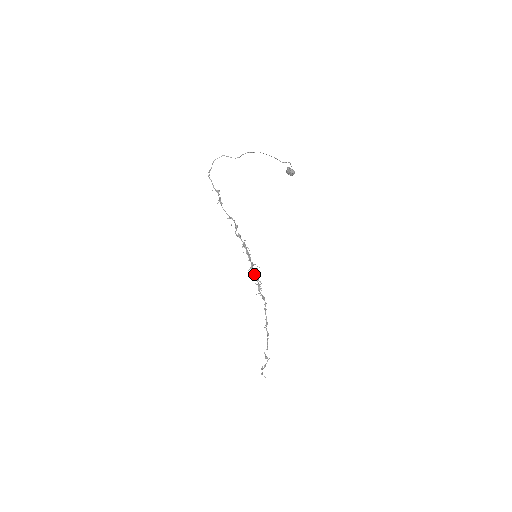
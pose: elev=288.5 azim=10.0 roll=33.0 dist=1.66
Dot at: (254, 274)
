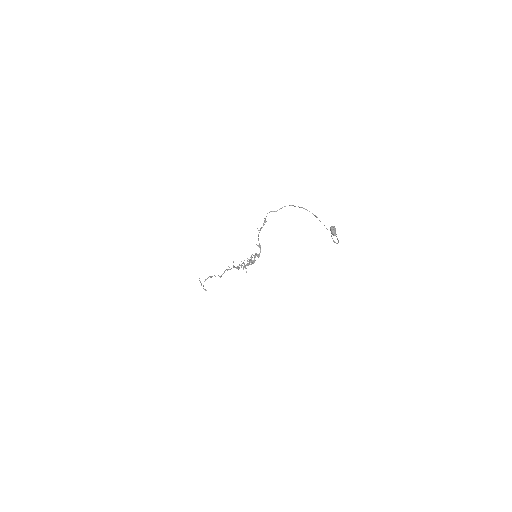
Dot at: occluded
